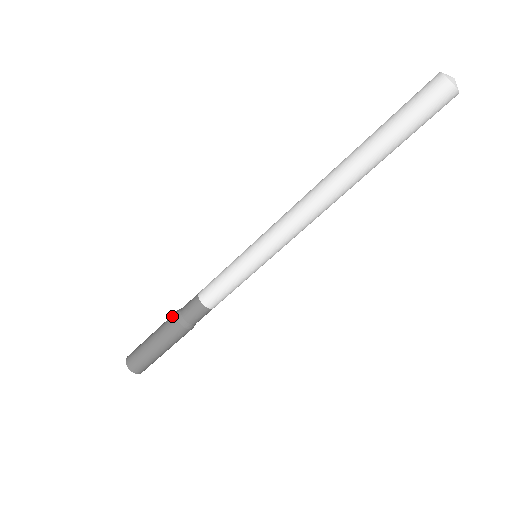
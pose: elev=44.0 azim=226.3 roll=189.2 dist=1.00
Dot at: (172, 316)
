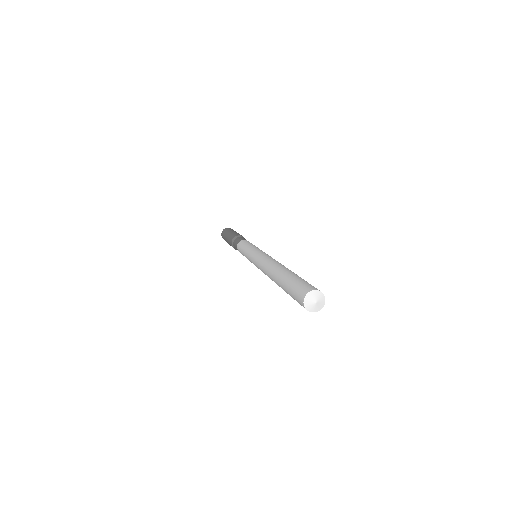
Dot at: (231, 240)
